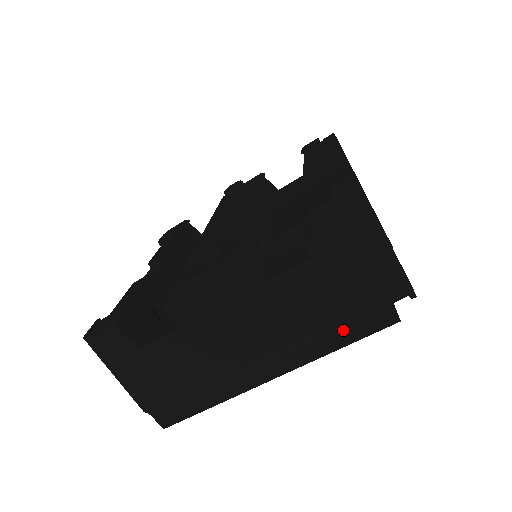
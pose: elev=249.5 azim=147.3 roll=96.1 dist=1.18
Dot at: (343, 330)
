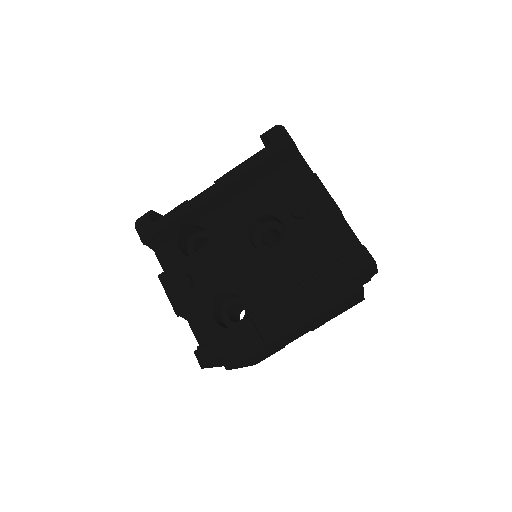
Dot at: occluded
